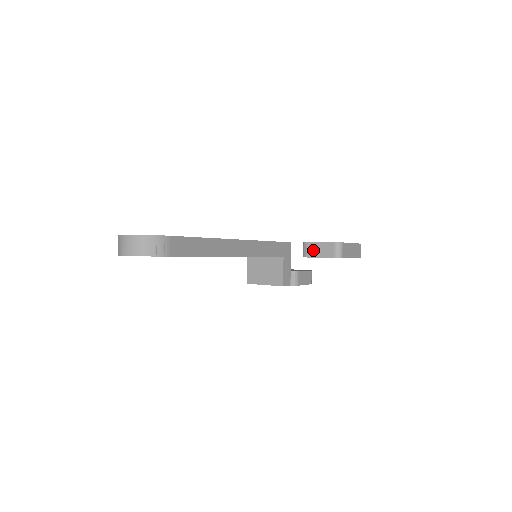
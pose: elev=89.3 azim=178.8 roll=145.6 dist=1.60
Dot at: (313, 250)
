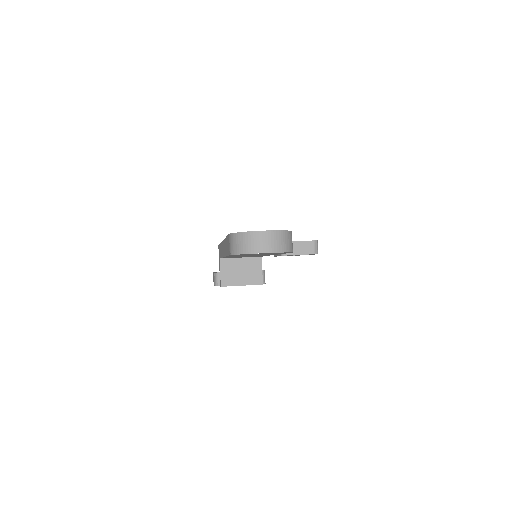
Dot at: (294, 248)
